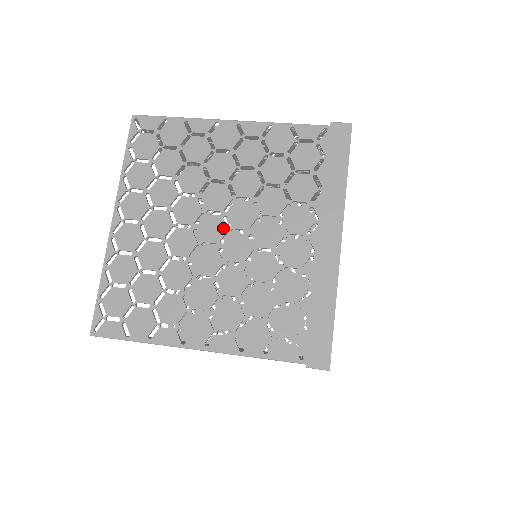
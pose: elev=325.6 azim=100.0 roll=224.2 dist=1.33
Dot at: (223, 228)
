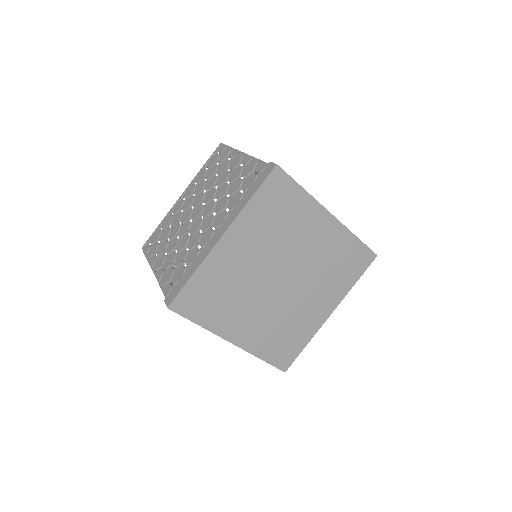
Dot at: (199, 213)
